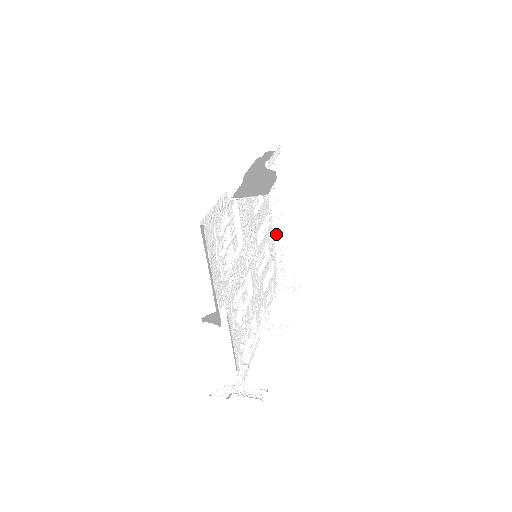
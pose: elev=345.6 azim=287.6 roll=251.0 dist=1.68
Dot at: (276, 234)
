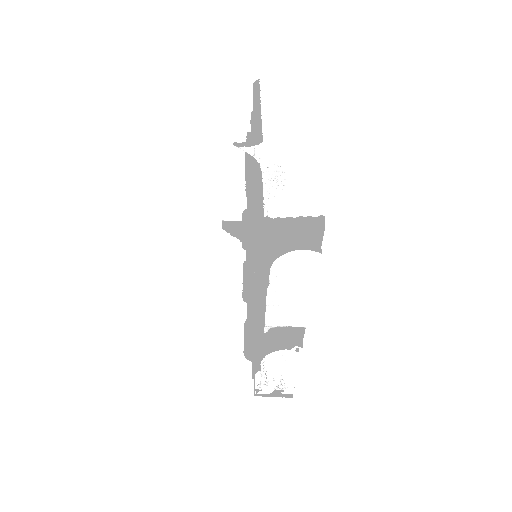
Dot at: occluded
